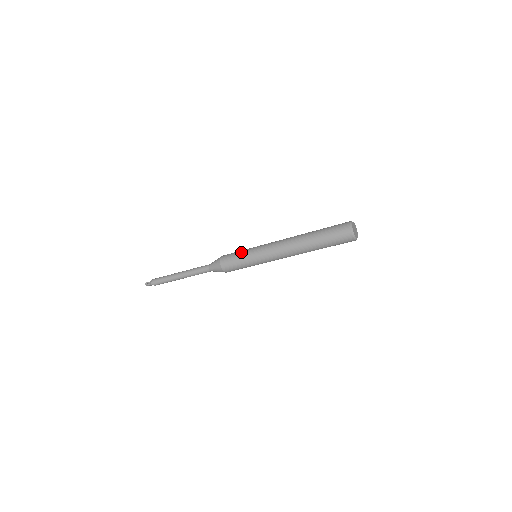
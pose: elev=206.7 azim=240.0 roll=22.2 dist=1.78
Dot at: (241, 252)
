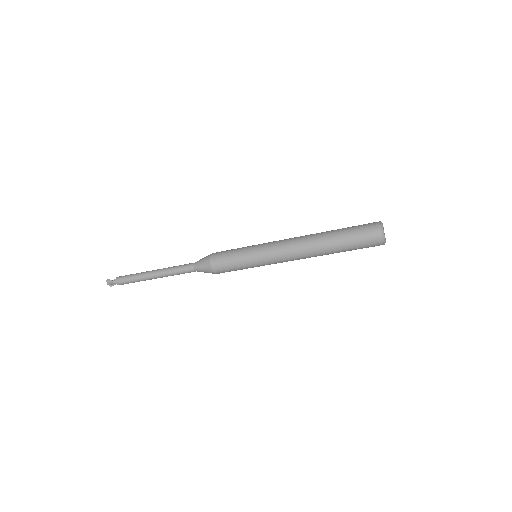
Dot at: occluded
